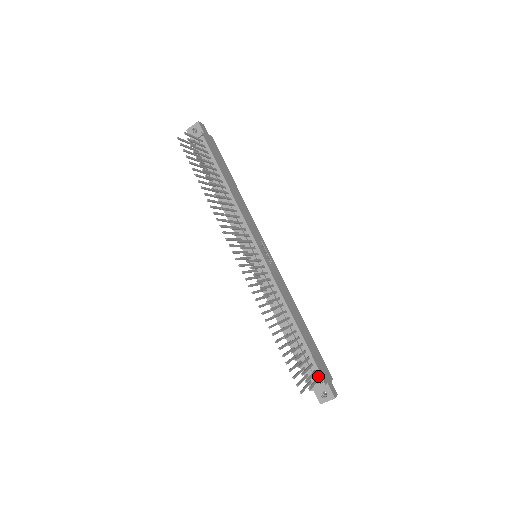
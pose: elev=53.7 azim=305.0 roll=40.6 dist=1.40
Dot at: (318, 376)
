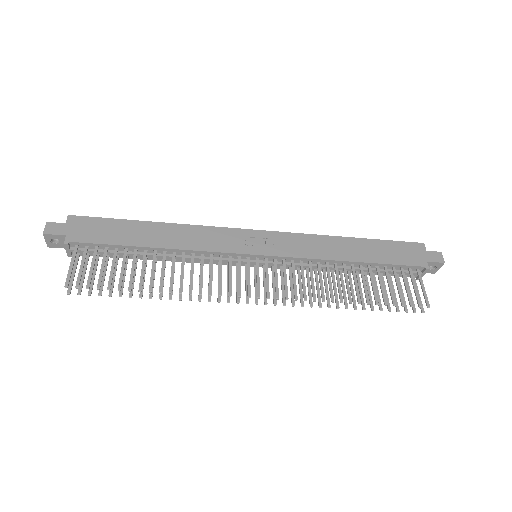
Dot at: (415, 269)
